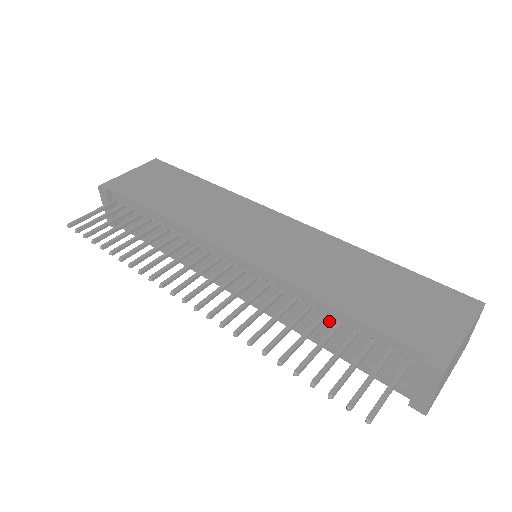
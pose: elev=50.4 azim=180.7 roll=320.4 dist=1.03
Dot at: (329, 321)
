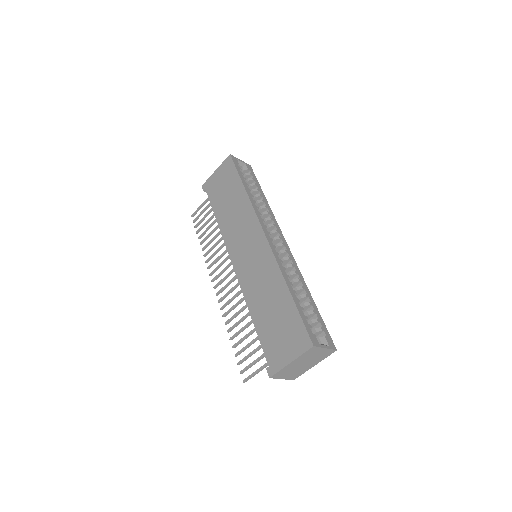
Dot at: occluded
